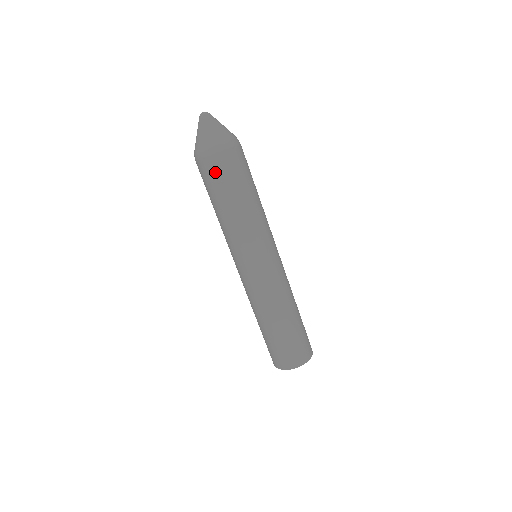
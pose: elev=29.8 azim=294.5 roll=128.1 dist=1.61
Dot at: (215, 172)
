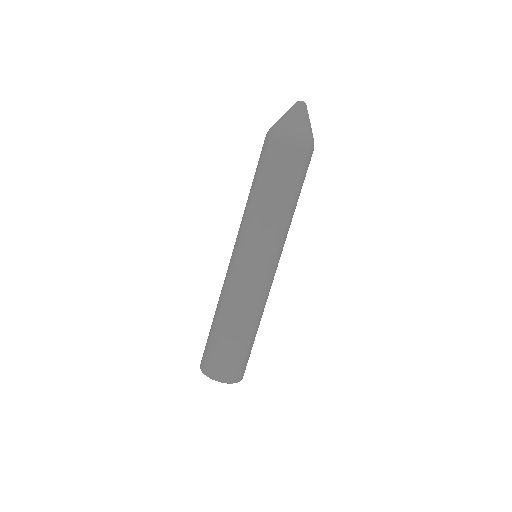
Dot at: (299, 162)
